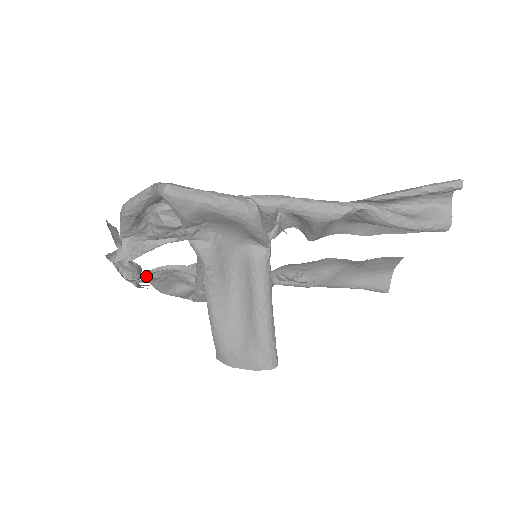
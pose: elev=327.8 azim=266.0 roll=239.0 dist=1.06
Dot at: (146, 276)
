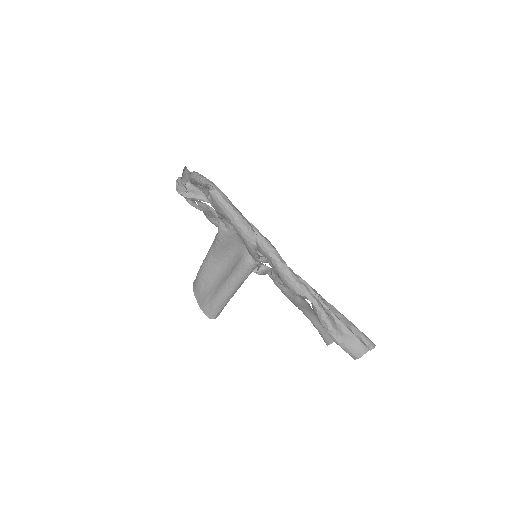
Dot at: (199, 202)
